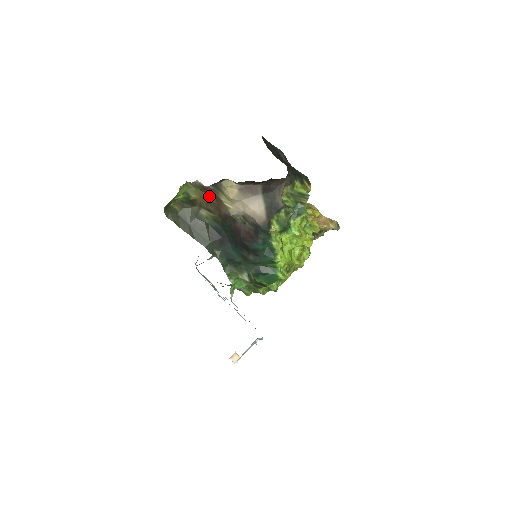
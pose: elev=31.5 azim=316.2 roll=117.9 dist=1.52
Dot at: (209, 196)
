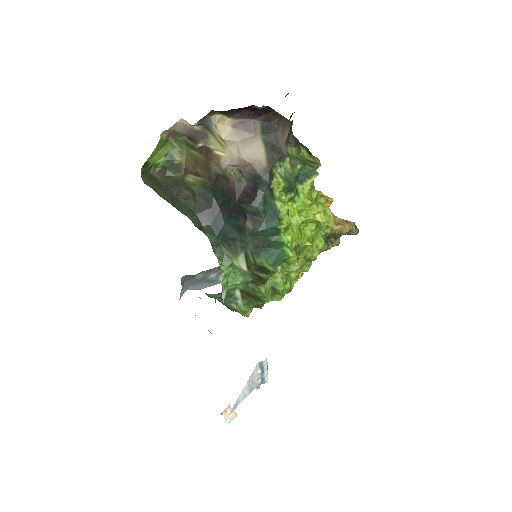
Dot at: (197, 153)
